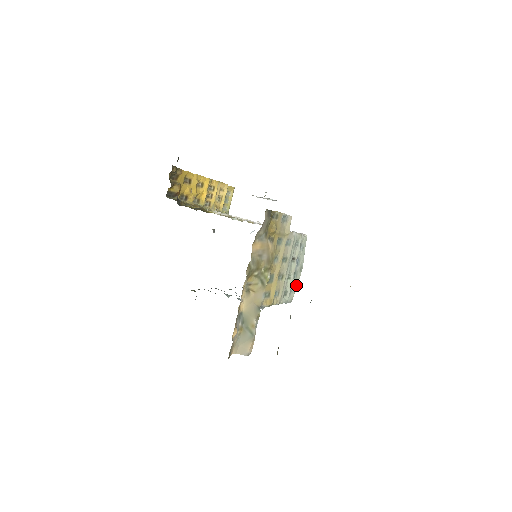
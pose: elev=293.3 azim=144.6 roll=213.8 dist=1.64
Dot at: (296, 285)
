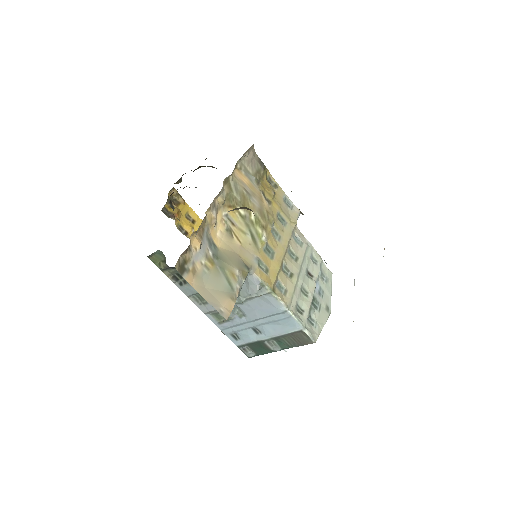
Dot at: (321, 324)
